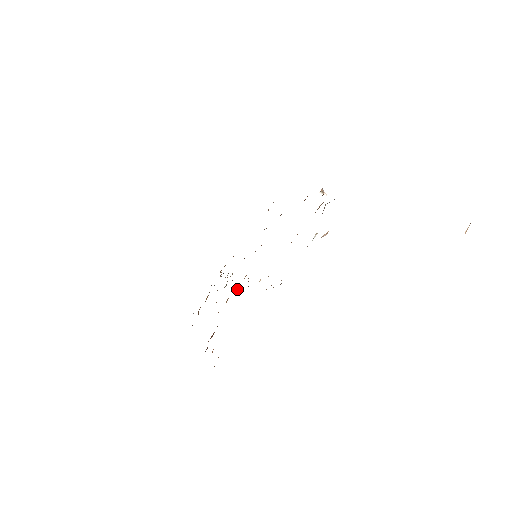
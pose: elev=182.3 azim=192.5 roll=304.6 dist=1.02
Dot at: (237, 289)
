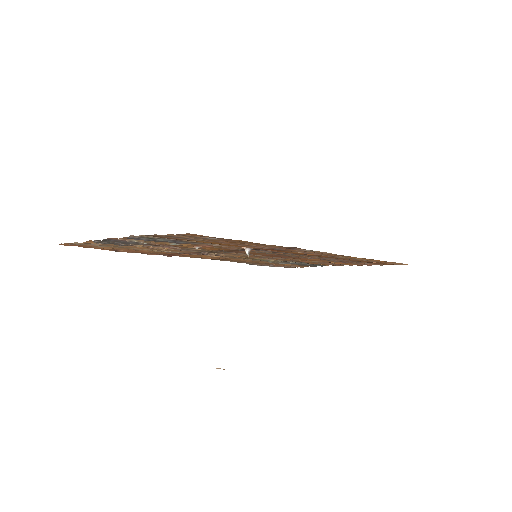
Dot at: occluded
